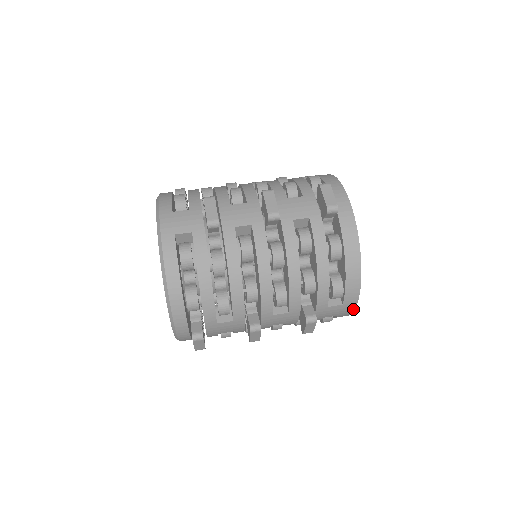
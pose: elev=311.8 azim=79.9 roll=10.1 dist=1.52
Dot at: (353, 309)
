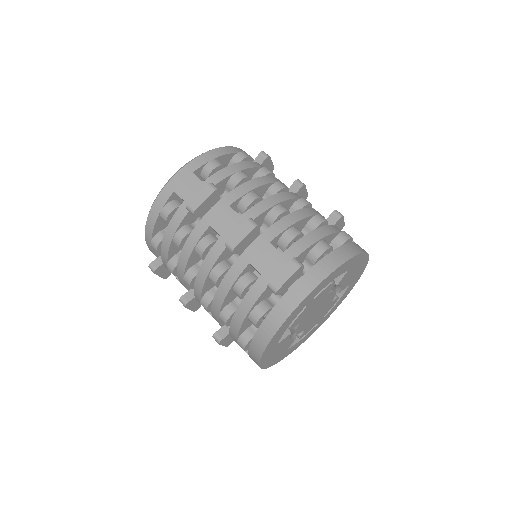
Dot at: occluded
